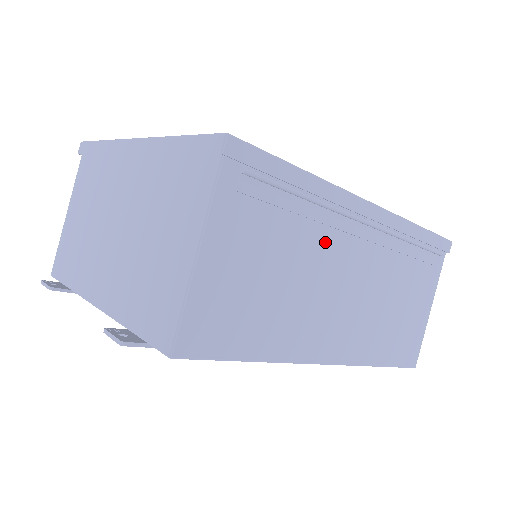
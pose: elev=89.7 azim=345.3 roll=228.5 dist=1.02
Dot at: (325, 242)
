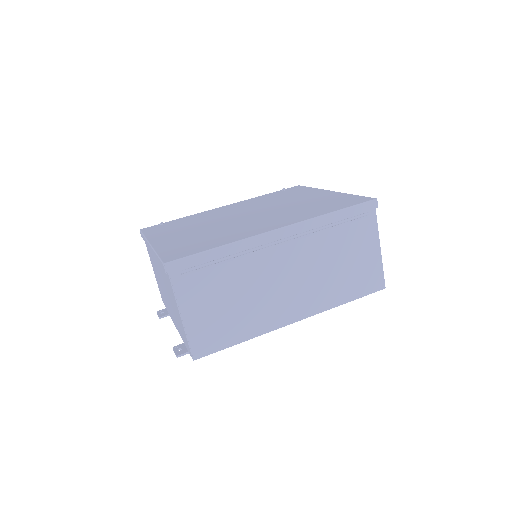
Dot at: (256, 268)
